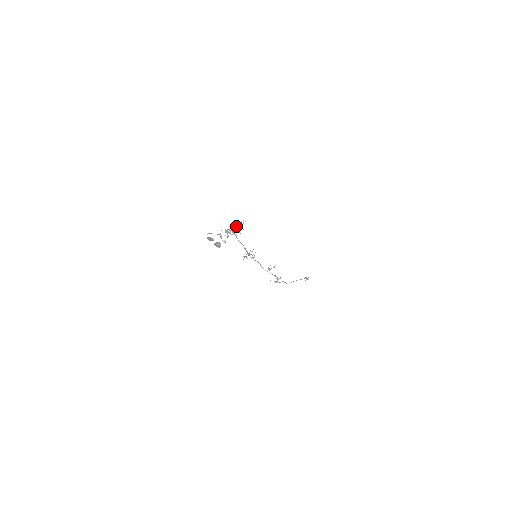
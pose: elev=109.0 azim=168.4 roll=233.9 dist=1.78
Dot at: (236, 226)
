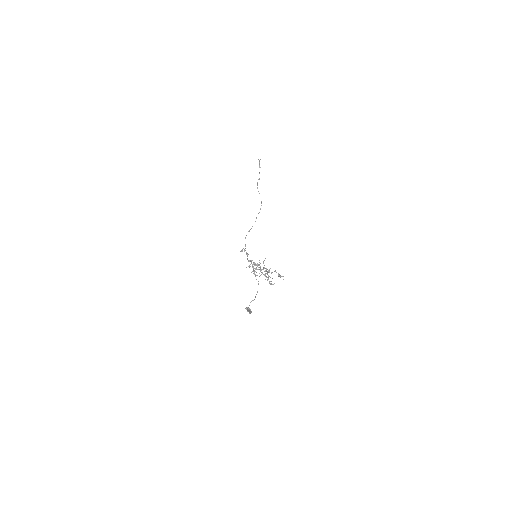
Dot at: occluded
